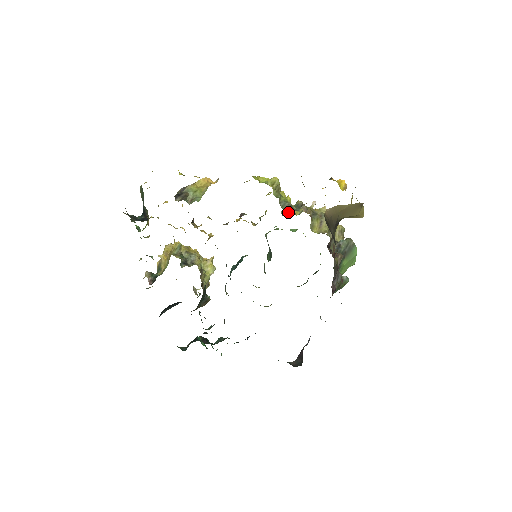
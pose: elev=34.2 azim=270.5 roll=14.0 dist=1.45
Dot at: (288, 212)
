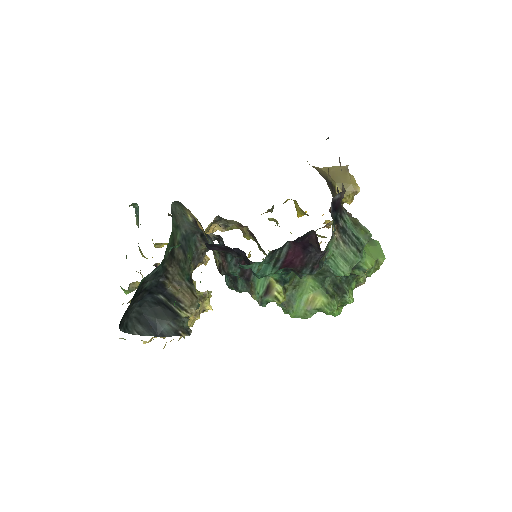
Dot at: occluded
